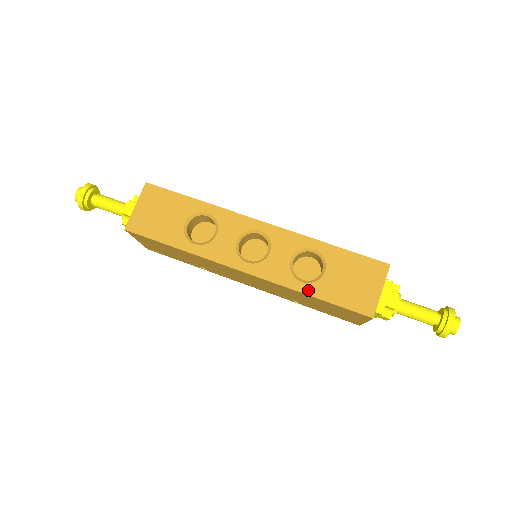
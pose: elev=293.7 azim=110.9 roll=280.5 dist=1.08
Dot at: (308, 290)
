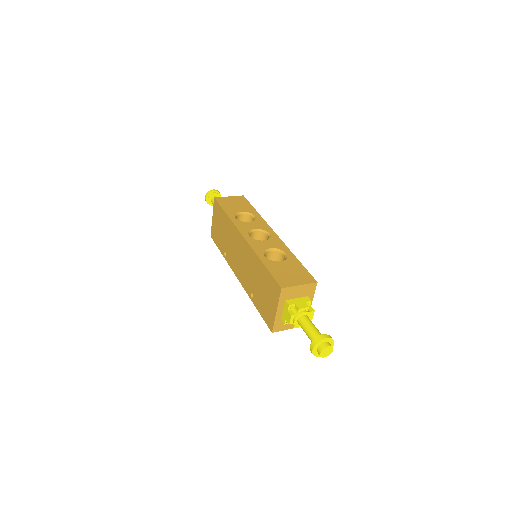
Dot at: (264, 260)
